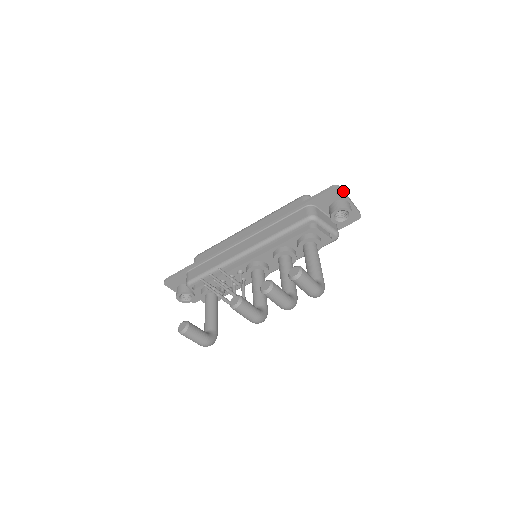
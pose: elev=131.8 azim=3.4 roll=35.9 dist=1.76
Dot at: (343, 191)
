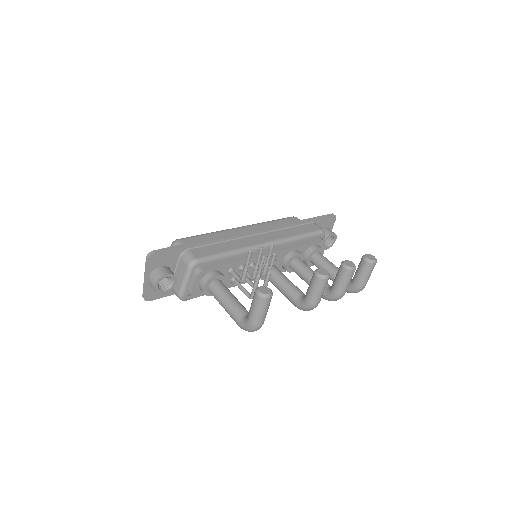
Dot at: (334, 222)
